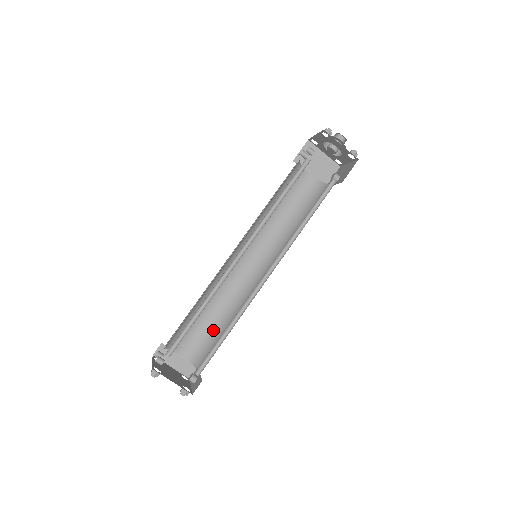
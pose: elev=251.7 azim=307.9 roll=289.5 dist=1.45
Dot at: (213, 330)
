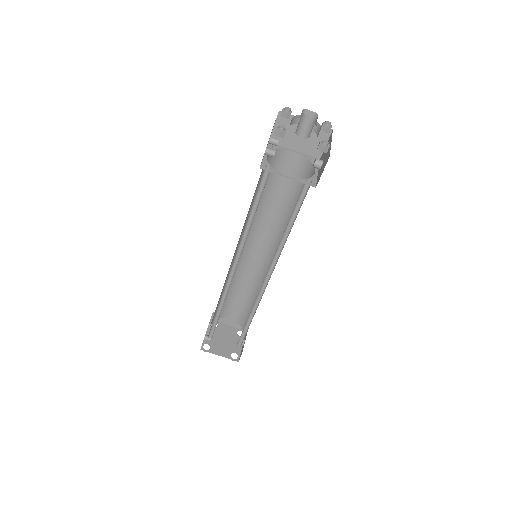
Dot at: (248, 303)
